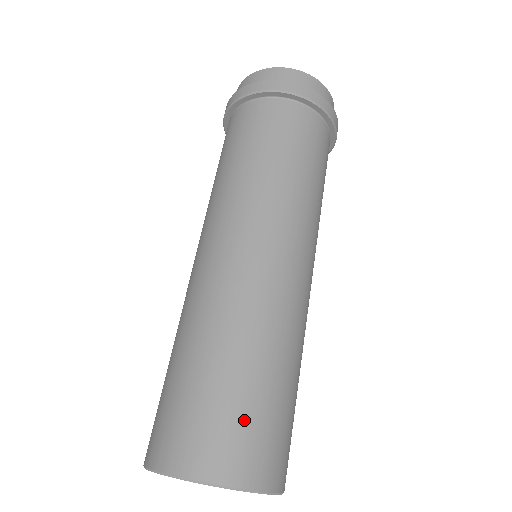
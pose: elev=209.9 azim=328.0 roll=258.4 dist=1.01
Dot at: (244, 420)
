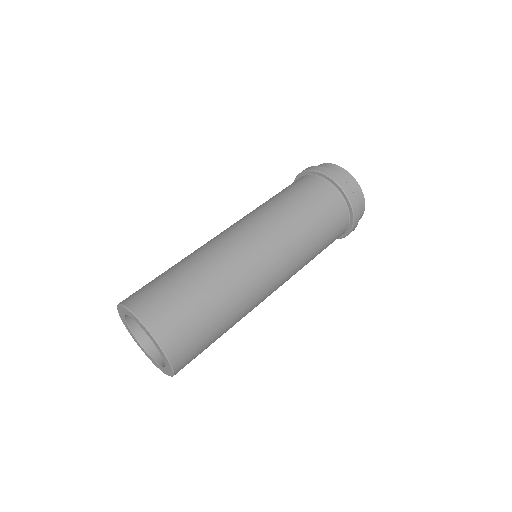
Dot at: (187, 318)
